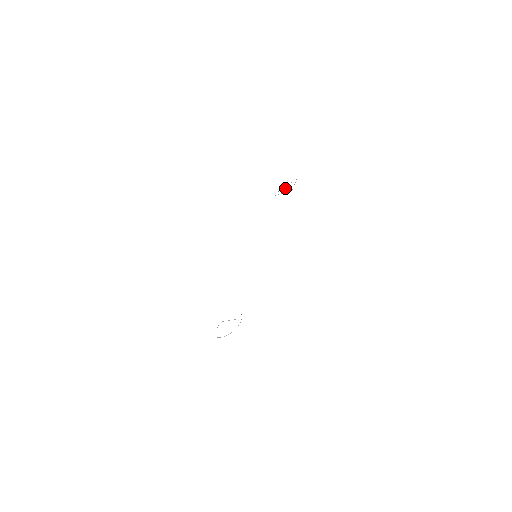
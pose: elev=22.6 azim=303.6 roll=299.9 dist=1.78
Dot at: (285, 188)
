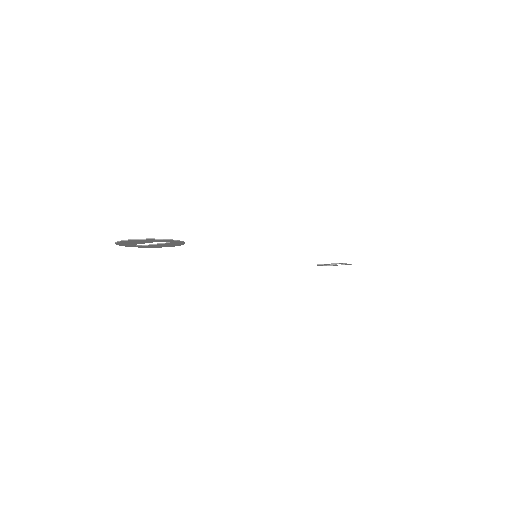
Dot at: (332, 264)
